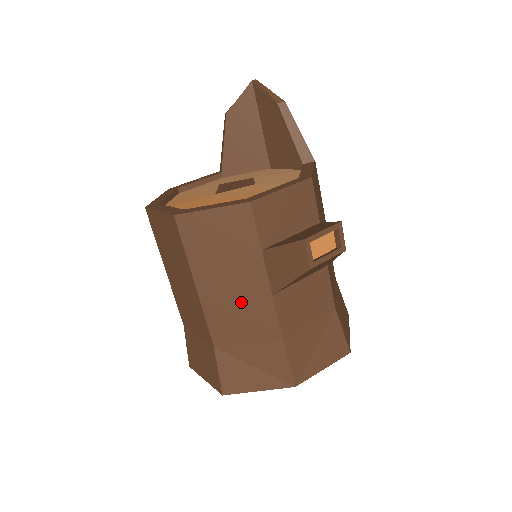
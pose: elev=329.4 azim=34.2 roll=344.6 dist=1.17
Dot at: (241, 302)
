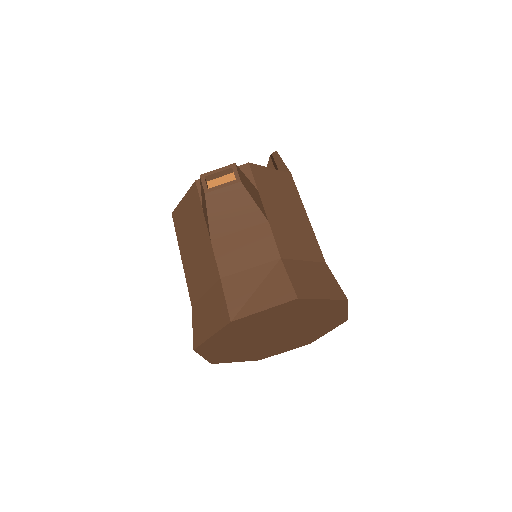
Dot at: (199, 257)
